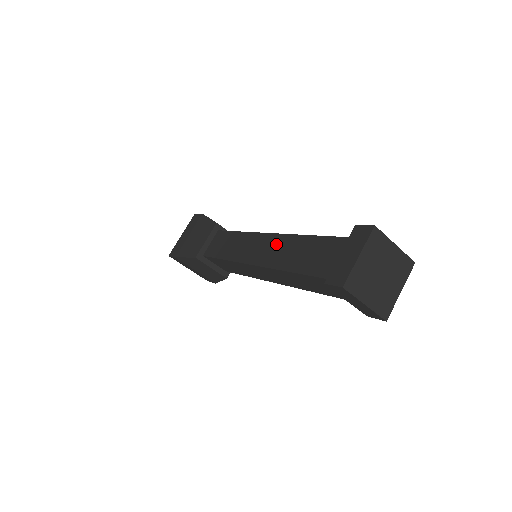
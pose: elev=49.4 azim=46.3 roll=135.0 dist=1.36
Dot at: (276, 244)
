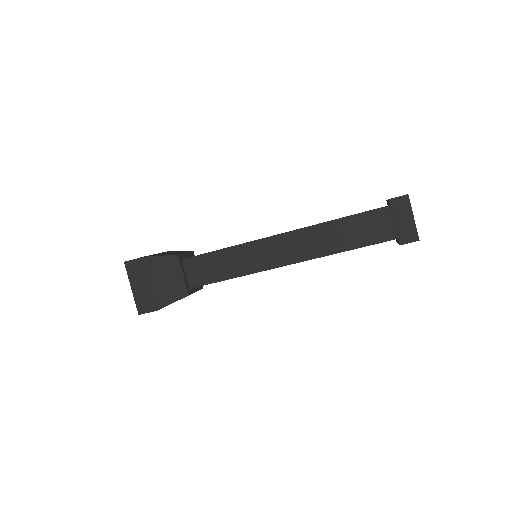
Dot at: occluded
